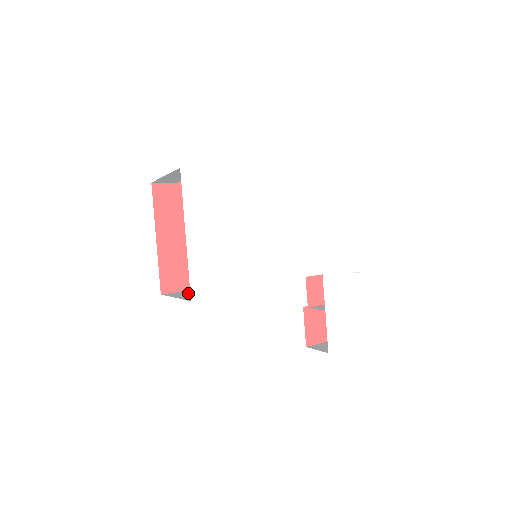
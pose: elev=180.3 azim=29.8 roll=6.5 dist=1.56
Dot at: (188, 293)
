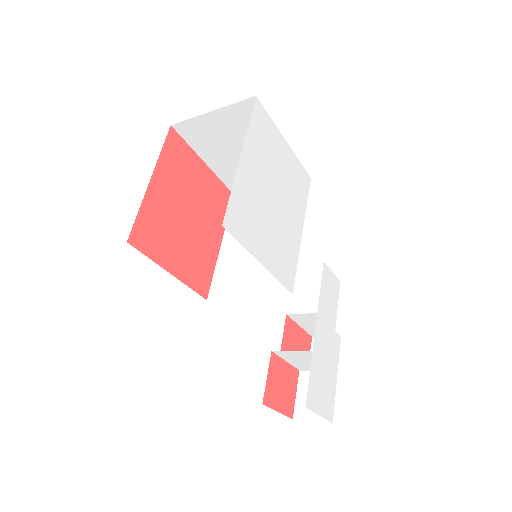
Dot at: occluded
